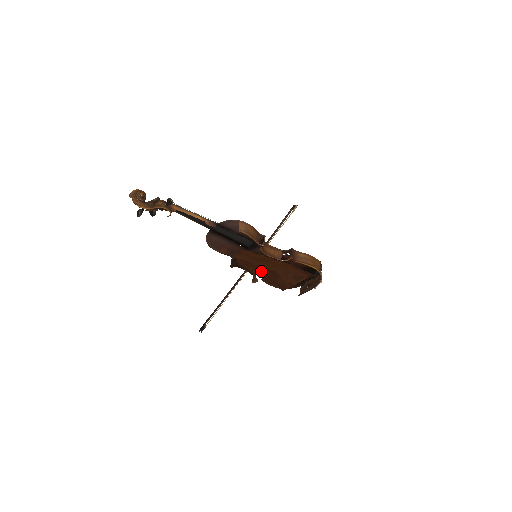
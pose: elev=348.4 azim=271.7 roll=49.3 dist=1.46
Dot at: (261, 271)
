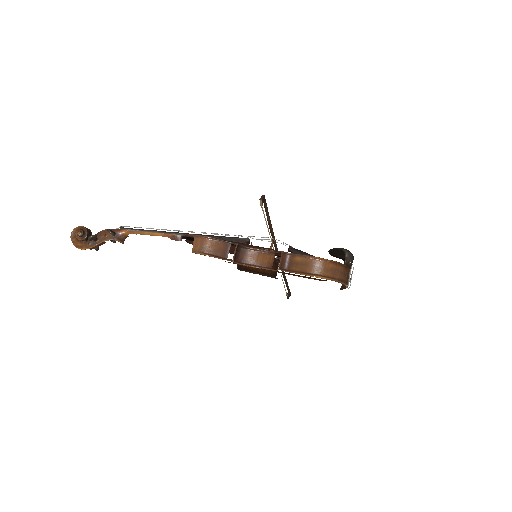
Dot at: occluded
